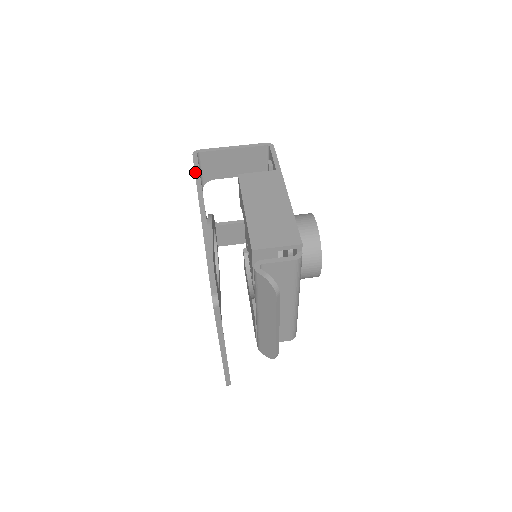
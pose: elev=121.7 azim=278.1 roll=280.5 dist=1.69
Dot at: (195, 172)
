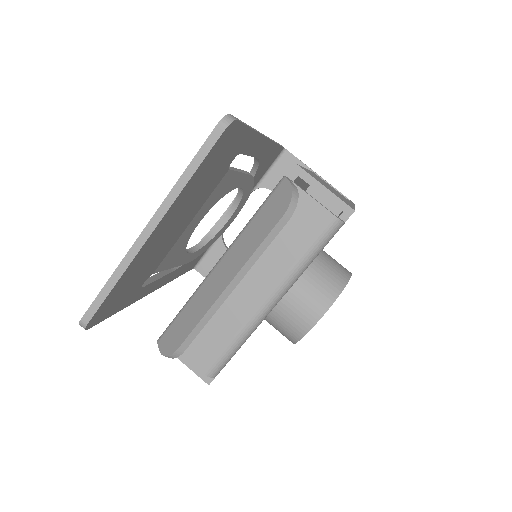
Dot at: occluded
